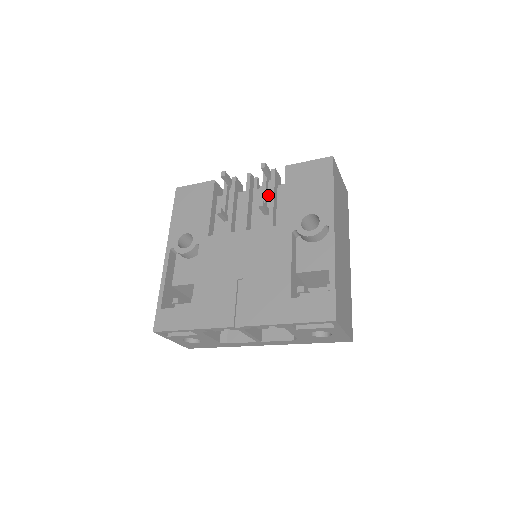
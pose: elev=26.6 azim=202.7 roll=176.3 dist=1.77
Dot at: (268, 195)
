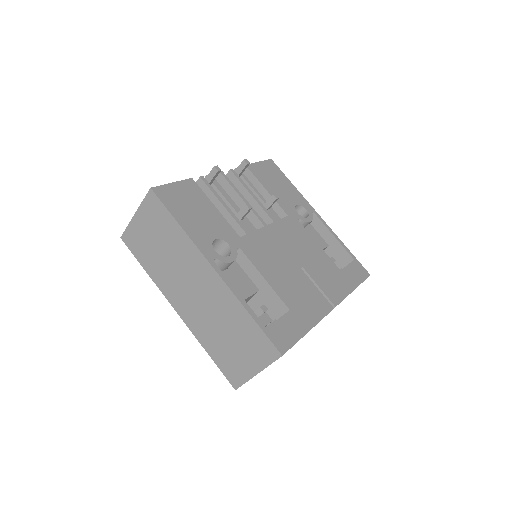
Dot at: occluded
